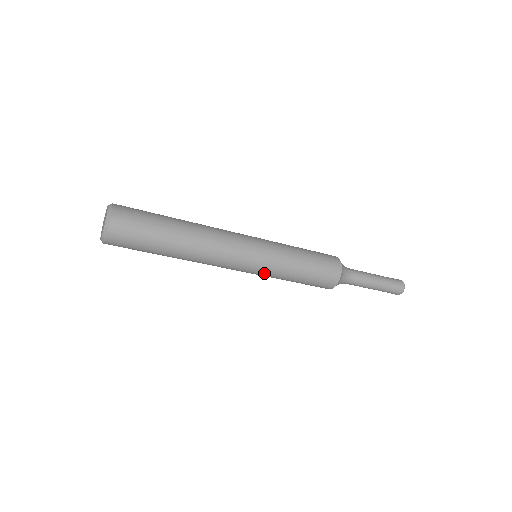
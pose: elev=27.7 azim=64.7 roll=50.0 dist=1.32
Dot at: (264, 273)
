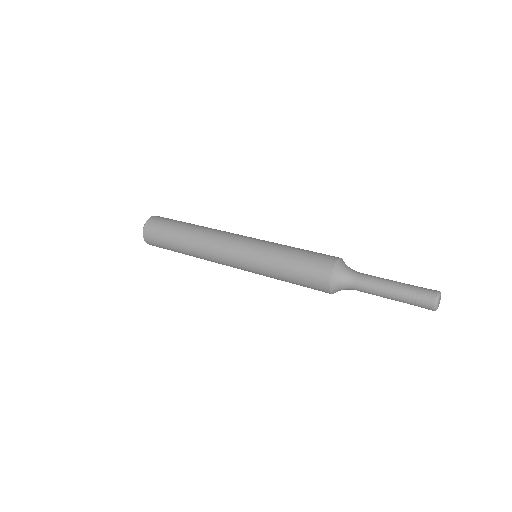
Dot at: occluded
